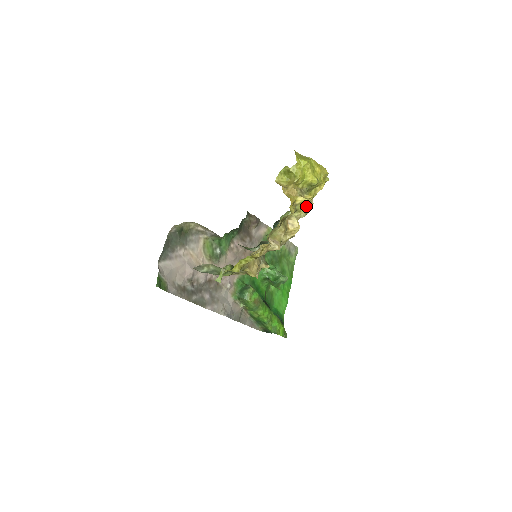
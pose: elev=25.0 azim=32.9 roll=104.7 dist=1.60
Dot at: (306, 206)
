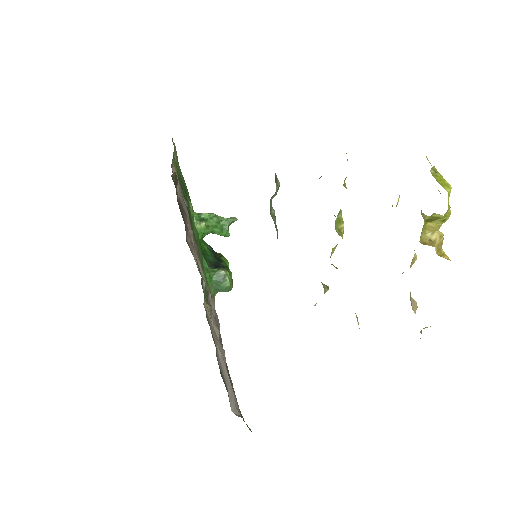
Dot at: occluded
